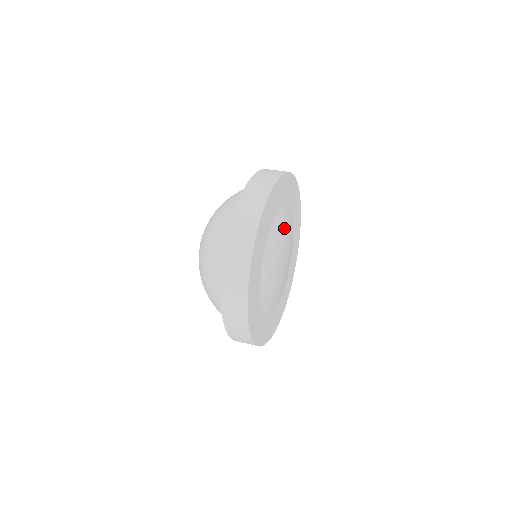
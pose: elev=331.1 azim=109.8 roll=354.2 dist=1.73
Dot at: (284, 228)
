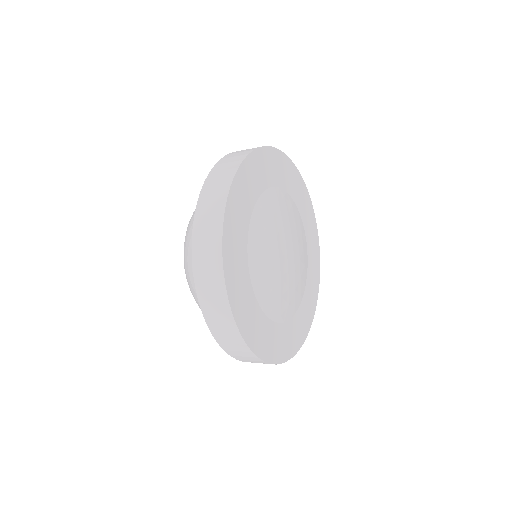
Dot at: (283, 214)
